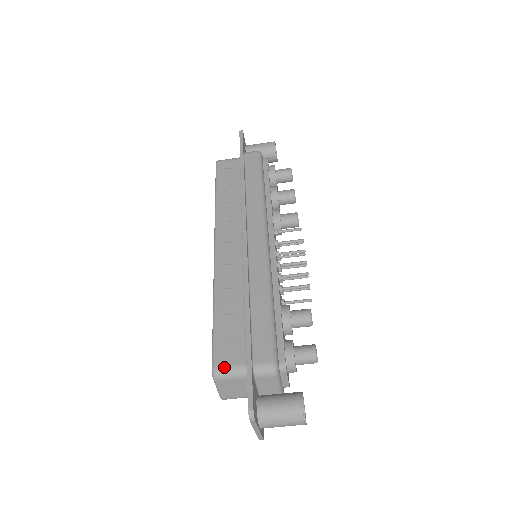
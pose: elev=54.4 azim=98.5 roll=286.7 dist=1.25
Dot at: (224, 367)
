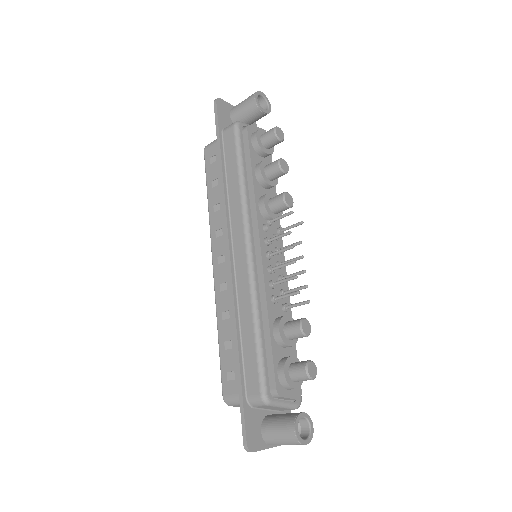
Dot at: (230, 397)
